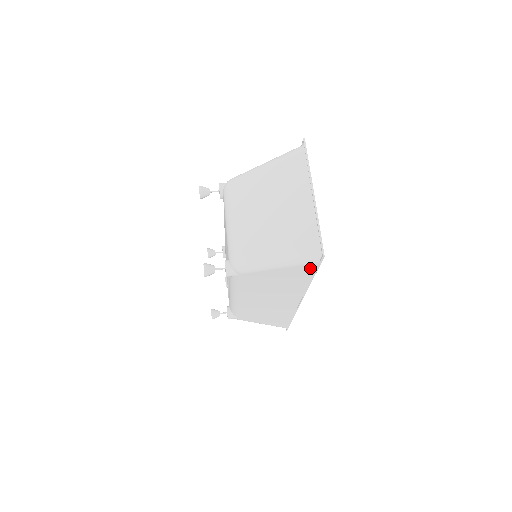
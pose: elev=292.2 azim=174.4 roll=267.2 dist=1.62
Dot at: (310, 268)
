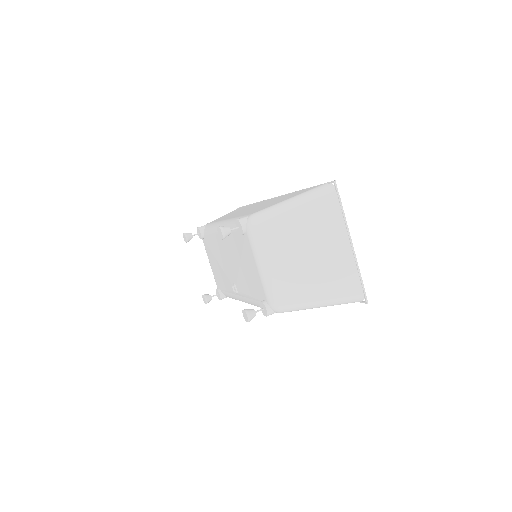
Dot at: occluded
